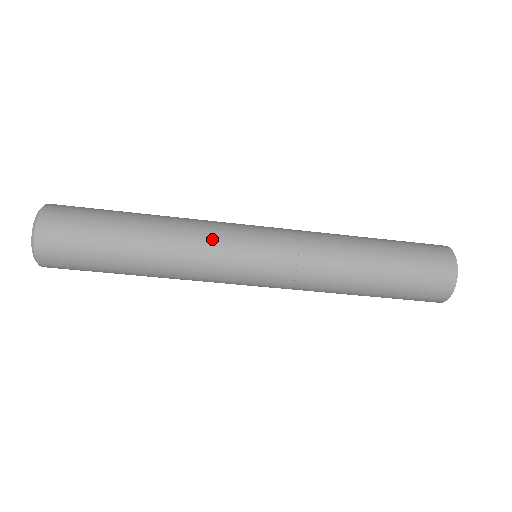
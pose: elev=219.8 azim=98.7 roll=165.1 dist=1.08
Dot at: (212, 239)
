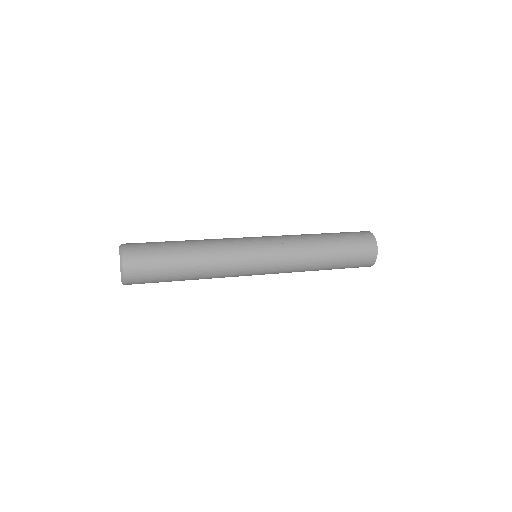
Dot at: (231, 274)
